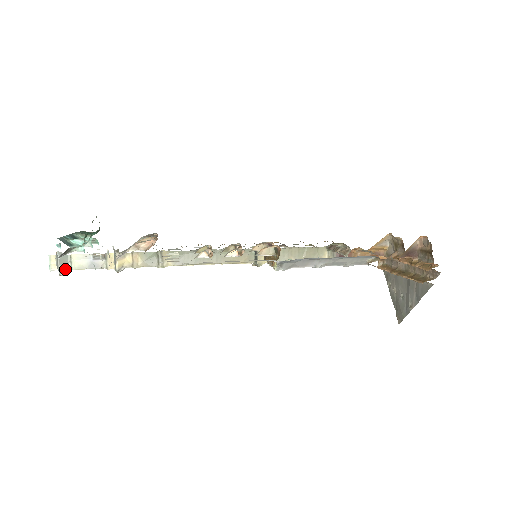
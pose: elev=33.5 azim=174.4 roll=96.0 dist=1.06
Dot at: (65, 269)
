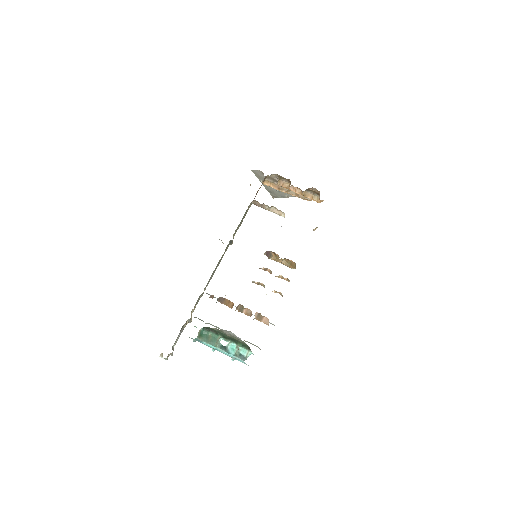
Dot at: occluded
